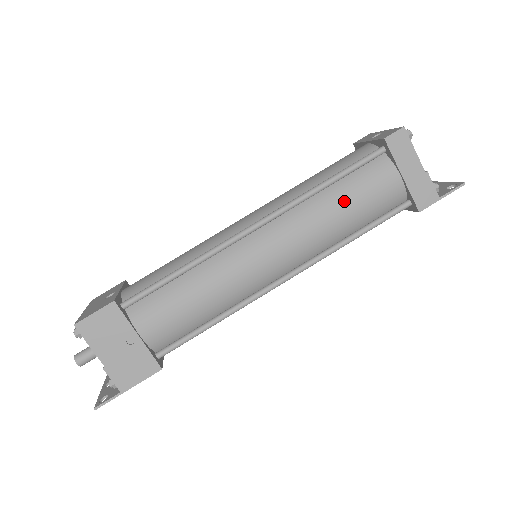
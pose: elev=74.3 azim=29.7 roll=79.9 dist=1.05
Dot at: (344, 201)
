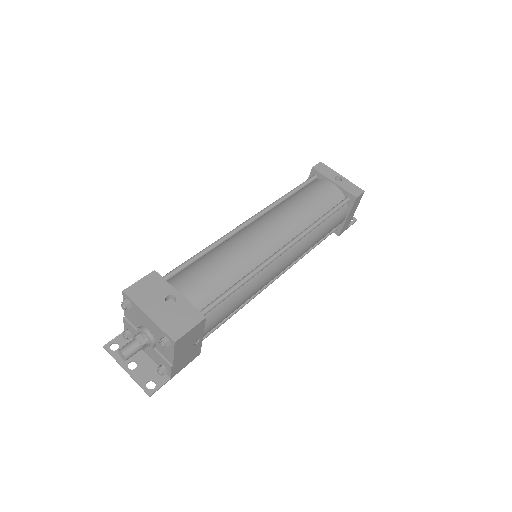
Dot at: (324, 232)
